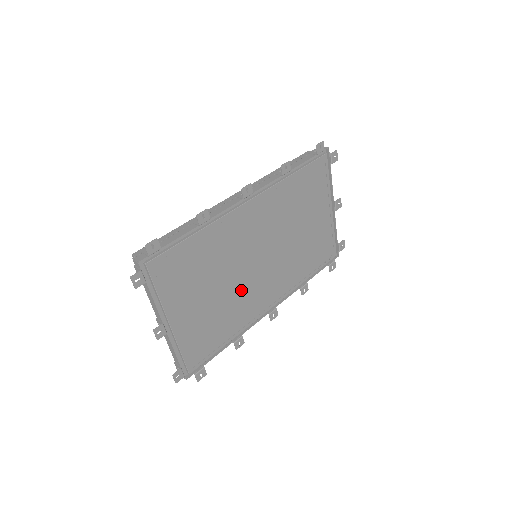
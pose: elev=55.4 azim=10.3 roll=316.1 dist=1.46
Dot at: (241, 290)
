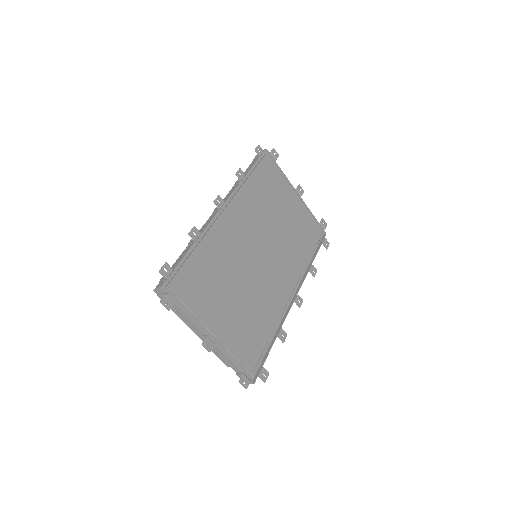
Dot at: (259, 287)
